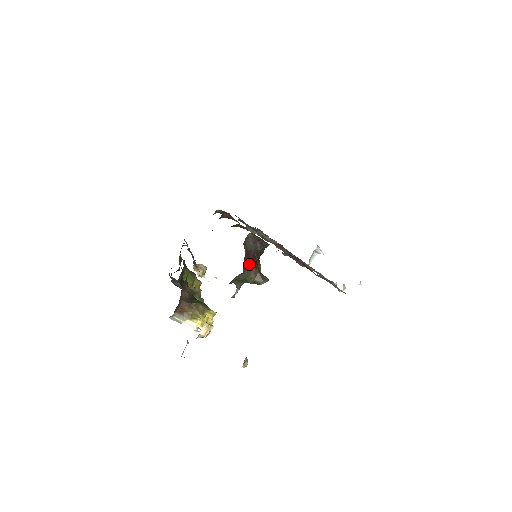
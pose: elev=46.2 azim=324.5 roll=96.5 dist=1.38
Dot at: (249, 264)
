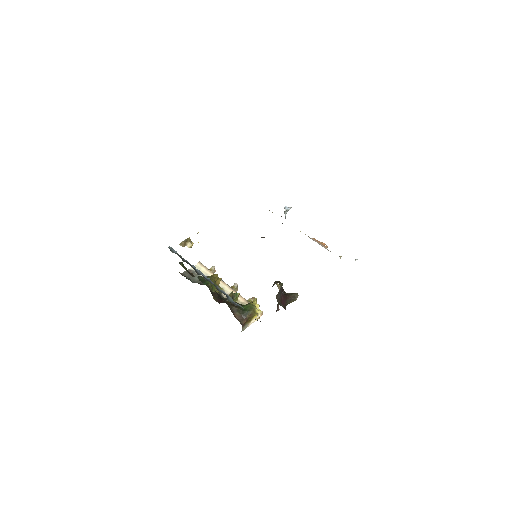
Dot at: (285, 303)
